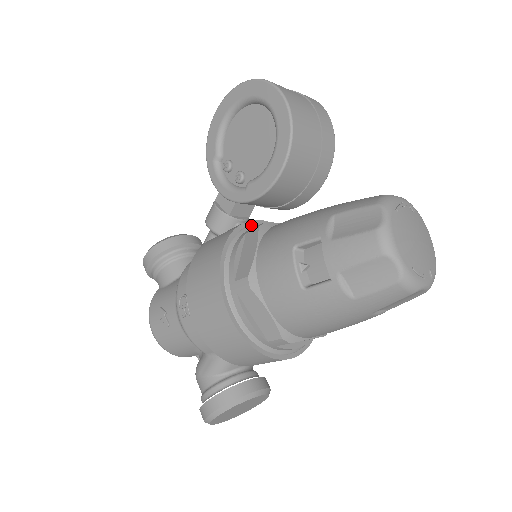
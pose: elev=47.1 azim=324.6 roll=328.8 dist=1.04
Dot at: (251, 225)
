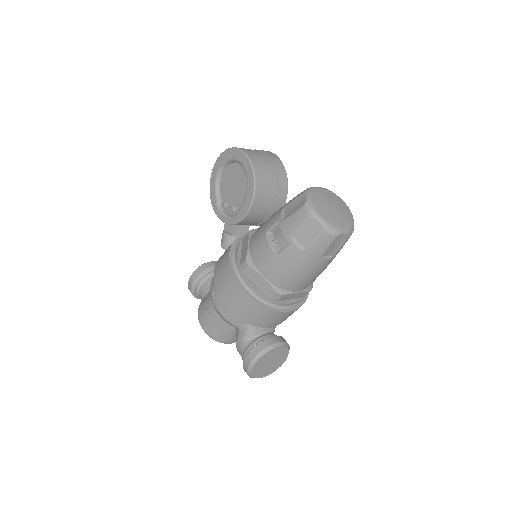
Dot at: occluded
